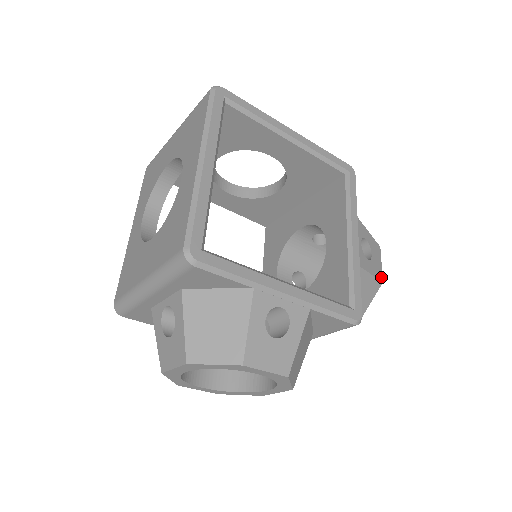
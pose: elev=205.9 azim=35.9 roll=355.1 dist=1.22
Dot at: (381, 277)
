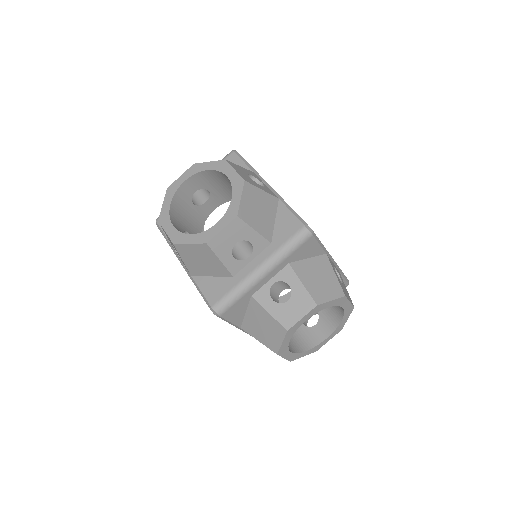
Dot at: (345, 295)
